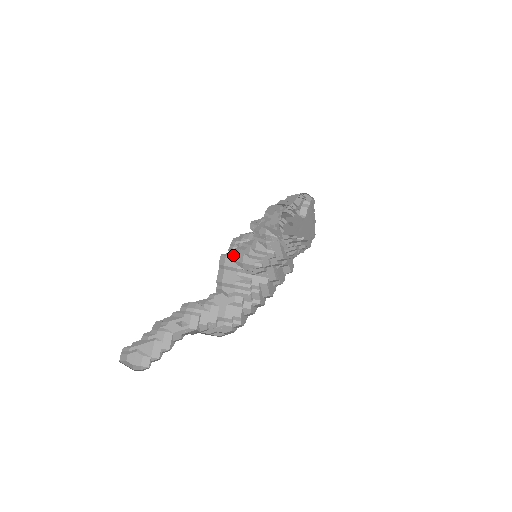
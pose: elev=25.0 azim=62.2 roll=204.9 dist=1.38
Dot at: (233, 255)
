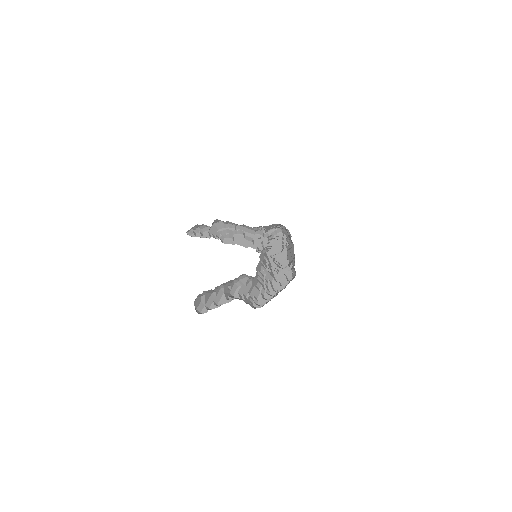
Dot at: occluded
